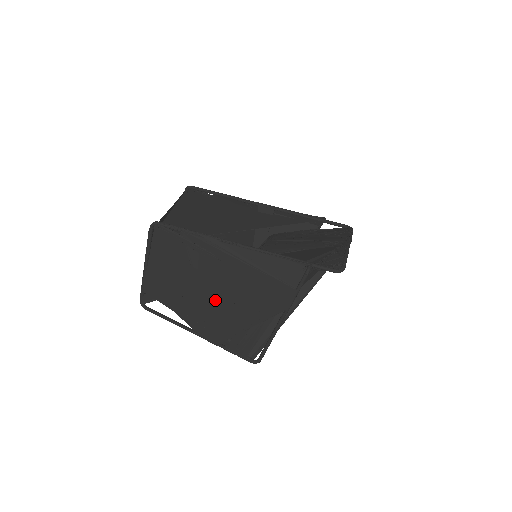
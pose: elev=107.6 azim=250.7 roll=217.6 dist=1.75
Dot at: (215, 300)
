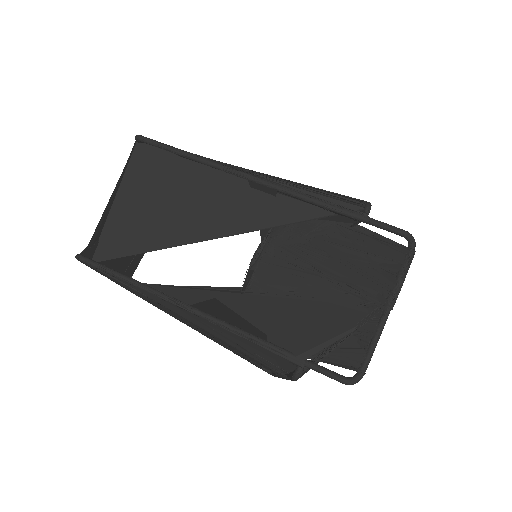
Dot at: occluded
